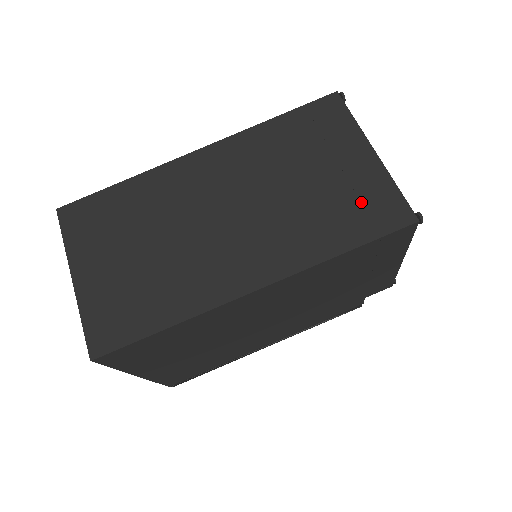
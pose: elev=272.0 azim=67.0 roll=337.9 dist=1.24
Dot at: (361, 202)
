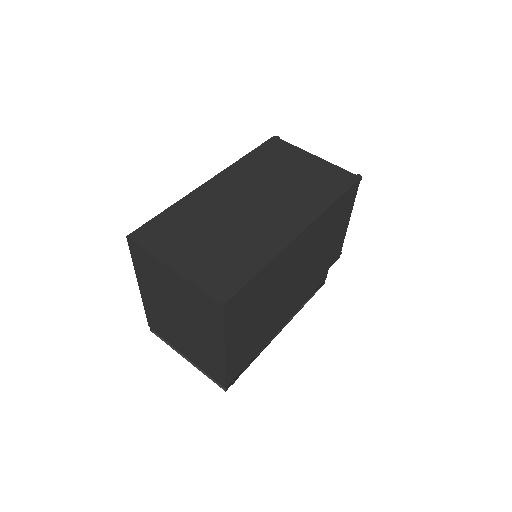
Dot at: (326, 178)
